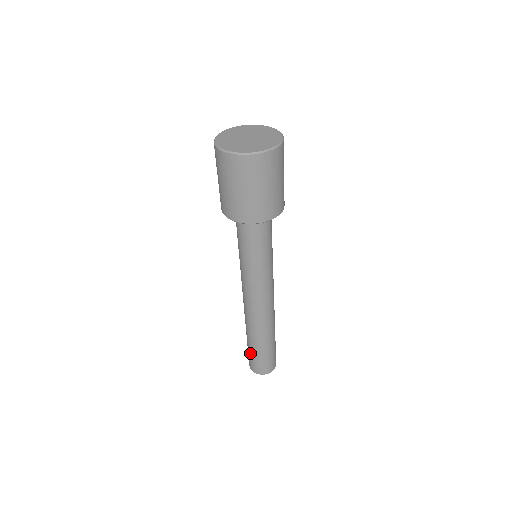
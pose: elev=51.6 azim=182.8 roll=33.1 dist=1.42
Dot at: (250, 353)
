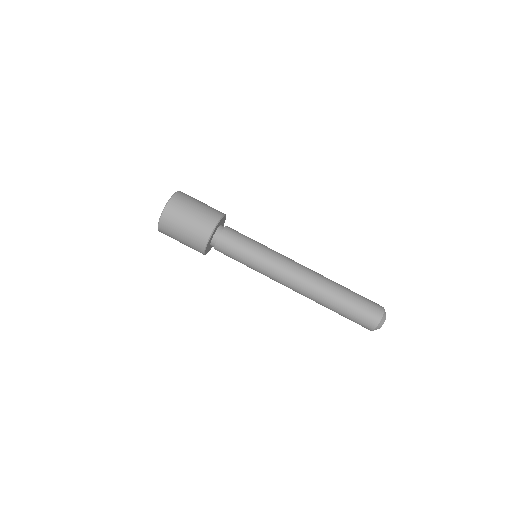
Dot at: occluded
